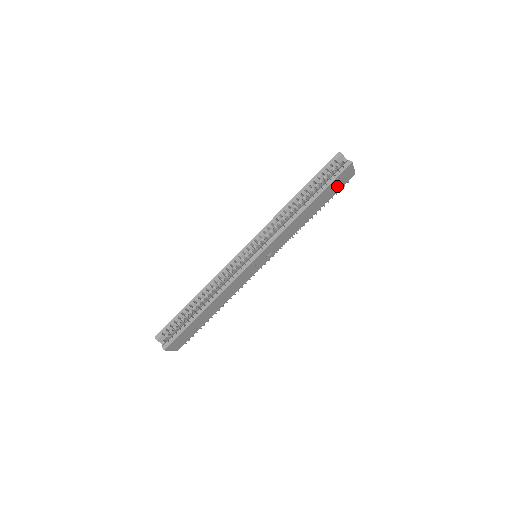
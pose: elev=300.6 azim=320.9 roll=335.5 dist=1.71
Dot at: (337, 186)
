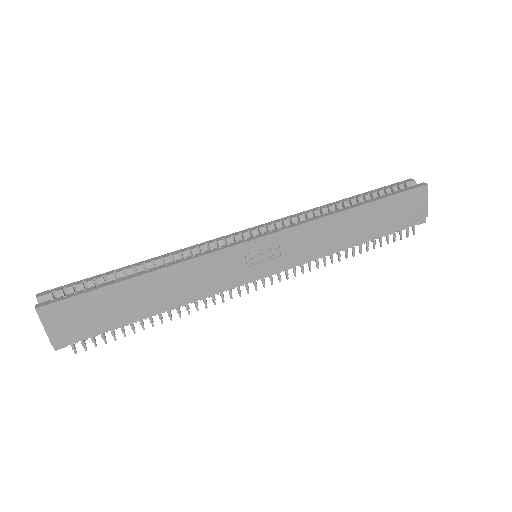
Dot at: (400, 215)
